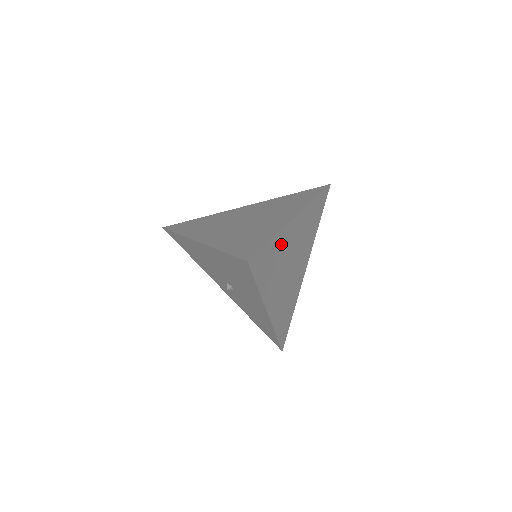
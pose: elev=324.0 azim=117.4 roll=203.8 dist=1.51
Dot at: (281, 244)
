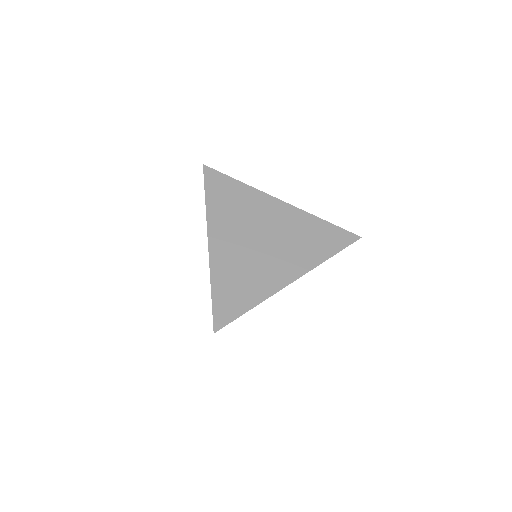
Dot at: occluded
